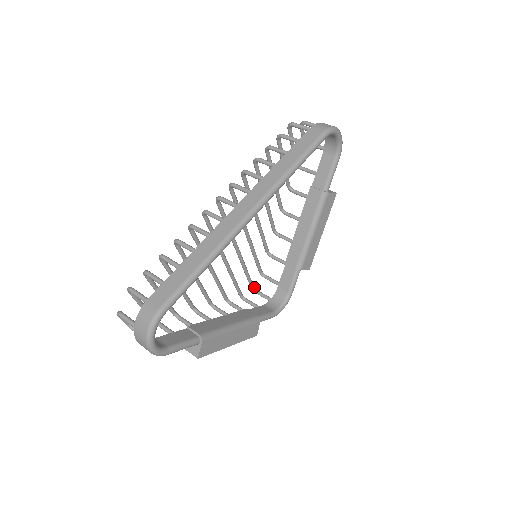
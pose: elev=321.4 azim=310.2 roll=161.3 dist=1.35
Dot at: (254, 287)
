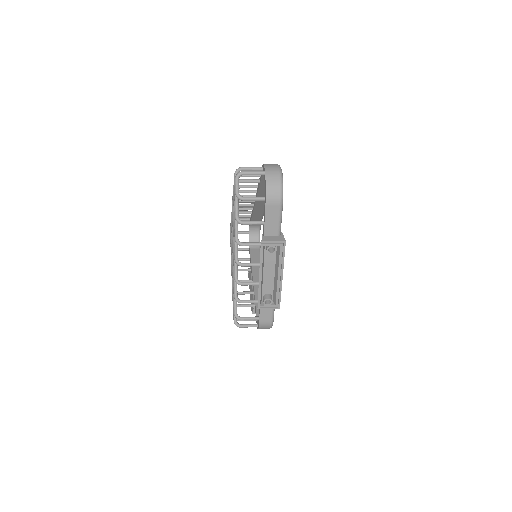
Dot at: (236, 322)
